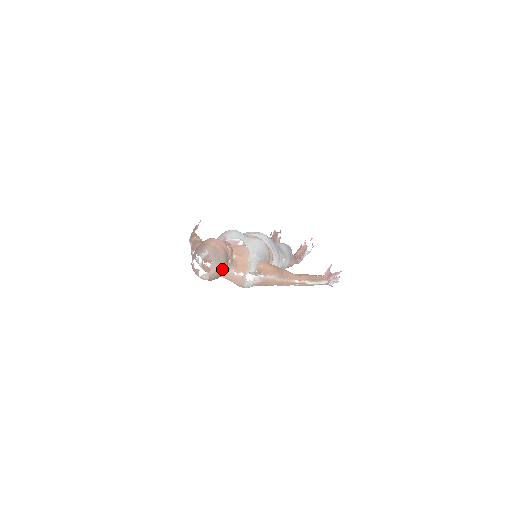
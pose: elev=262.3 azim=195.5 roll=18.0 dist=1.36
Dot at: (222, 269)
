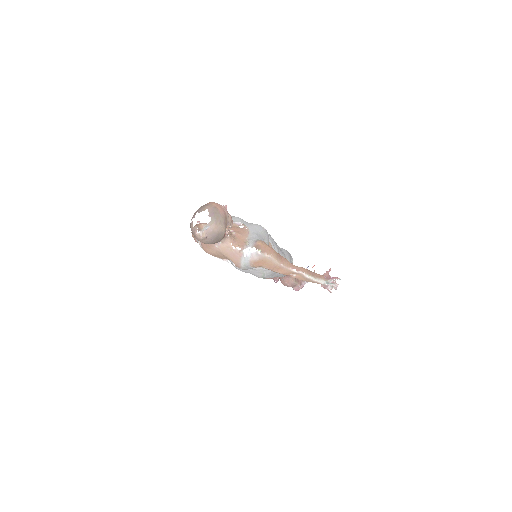
Dot at: (220, 230)
